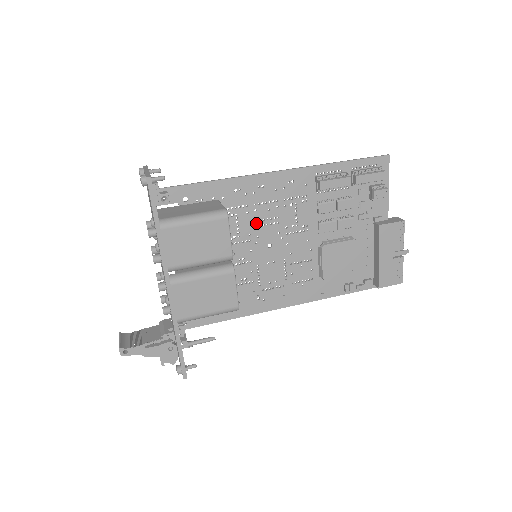
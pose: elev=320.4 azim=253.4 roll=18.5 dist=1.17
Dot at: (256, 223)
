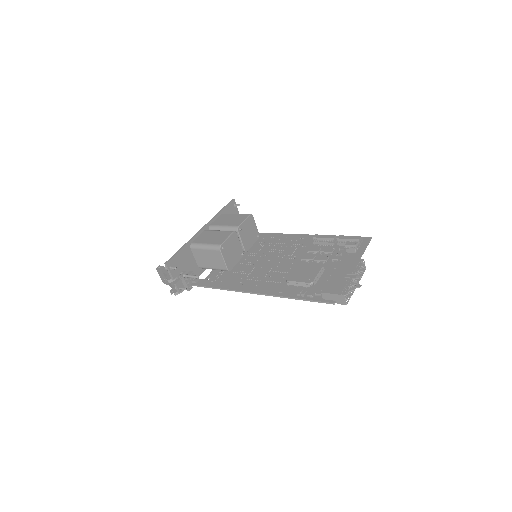
Dot at: (270, 250)
